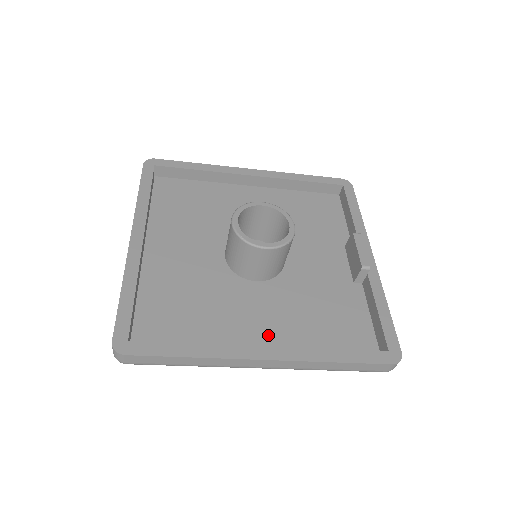
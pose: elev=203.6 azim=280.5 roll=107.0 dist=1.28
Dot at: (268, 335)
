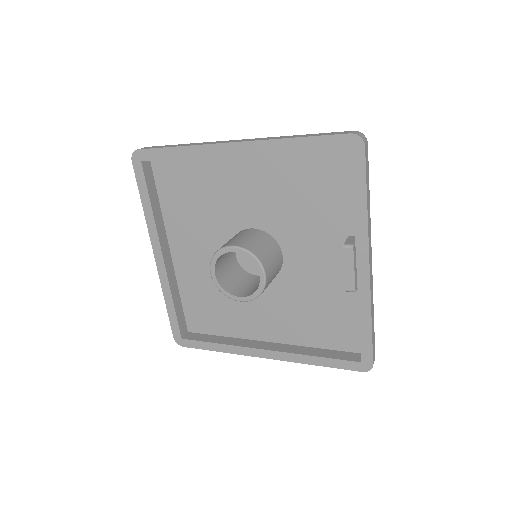
Dot at: (272, 328)
